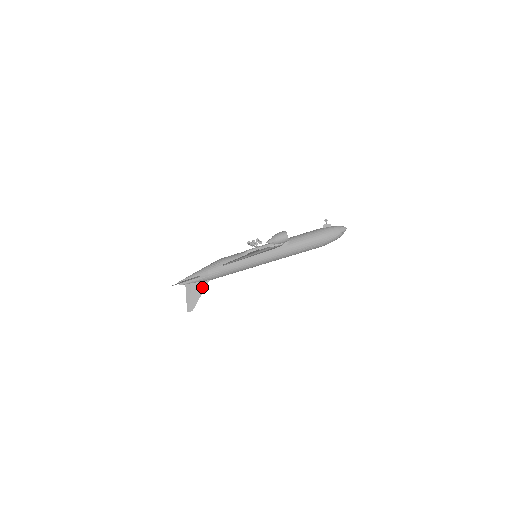
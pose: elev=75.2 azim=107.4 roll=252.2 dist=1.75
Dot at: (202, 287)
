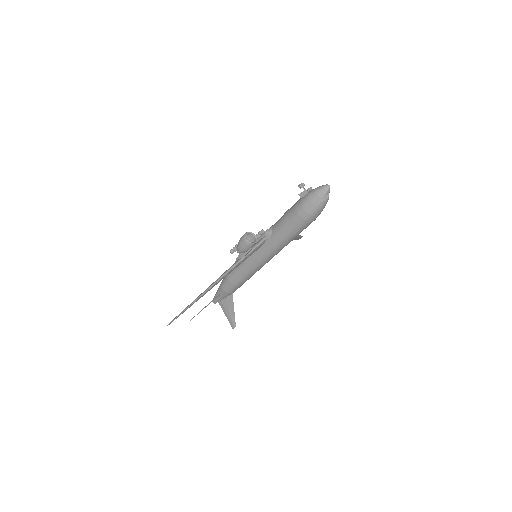
Dot at: (231, 302)
